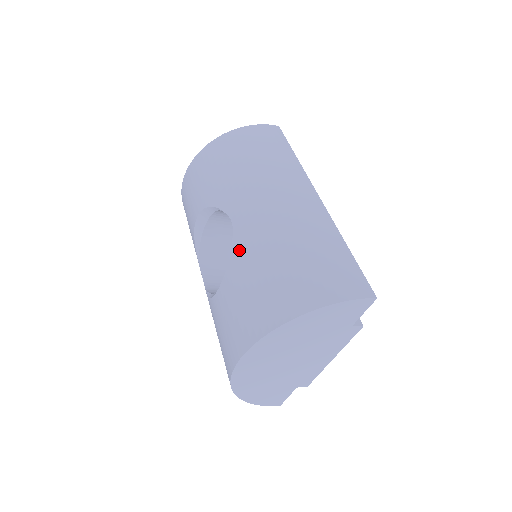
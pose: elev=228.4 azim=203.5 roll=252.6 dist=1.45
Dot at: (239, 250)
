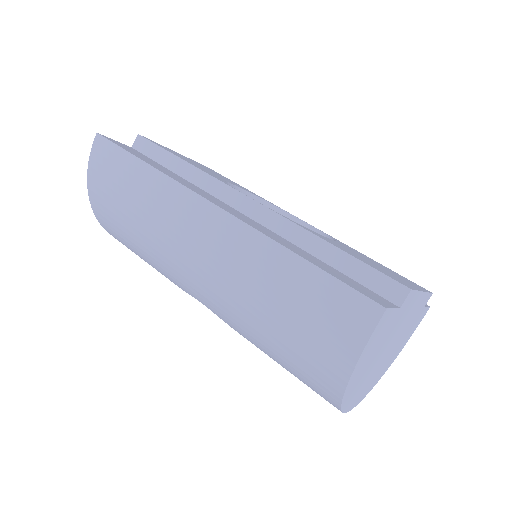
Dot at: occluded
